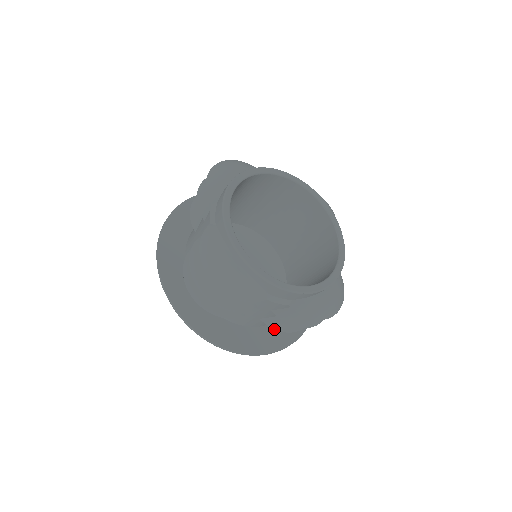
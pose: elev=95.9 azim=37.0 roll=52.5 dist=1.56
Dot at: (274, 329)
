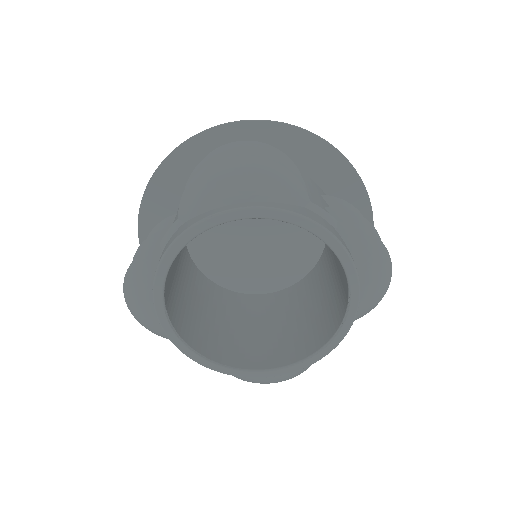
Dot at: occluded
